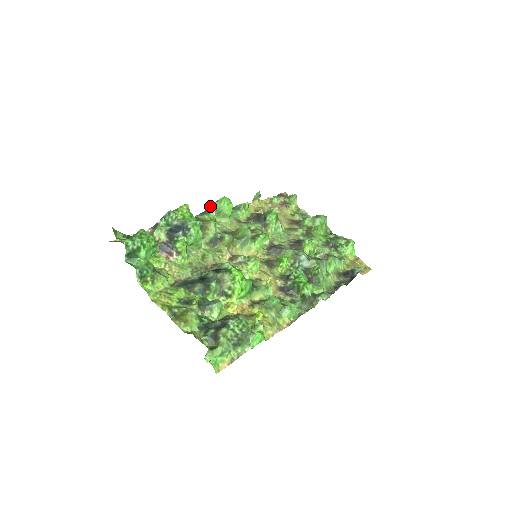
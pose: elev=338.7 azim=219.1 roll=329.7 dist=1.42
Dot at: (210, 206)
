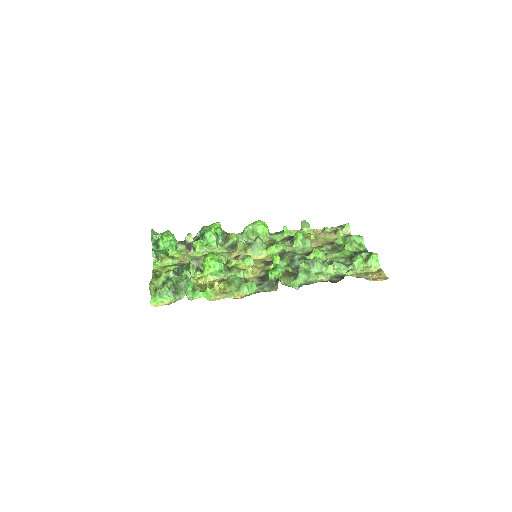
Dot at: occluded
